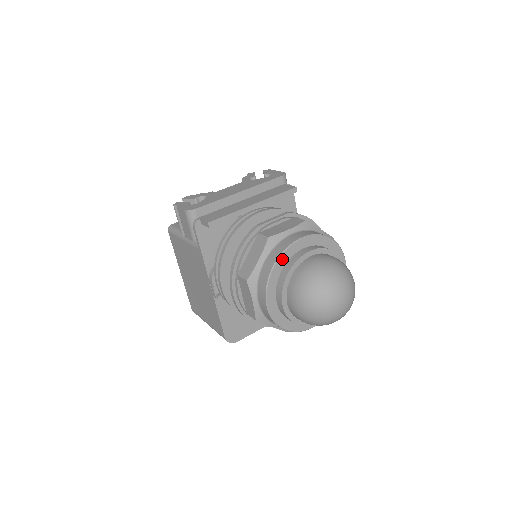
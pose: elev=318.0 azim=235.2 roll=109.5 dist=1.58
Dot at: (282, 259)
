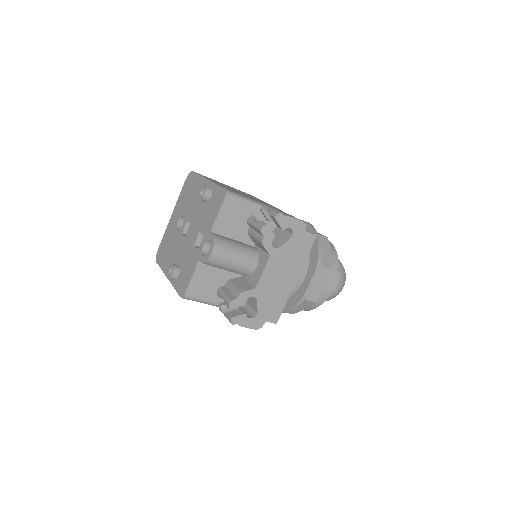
Dot at: occluded
